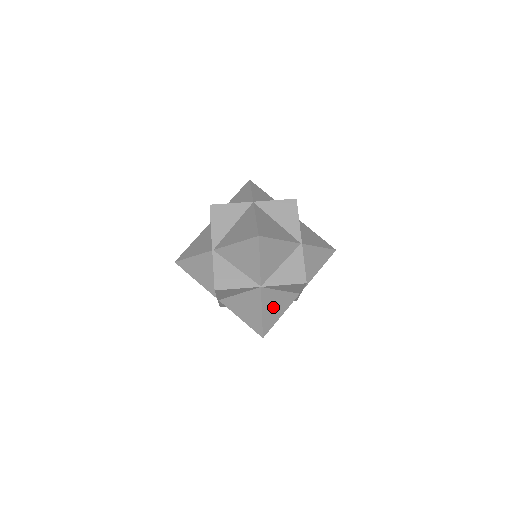
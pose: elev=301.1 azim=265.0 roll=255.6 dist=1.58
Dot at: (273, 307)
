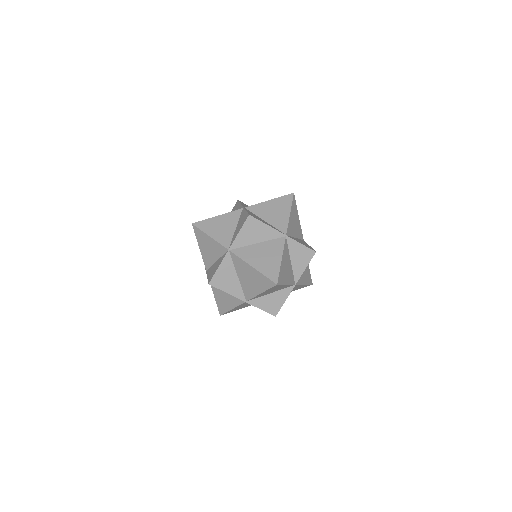
Dot at: (304, 272)
